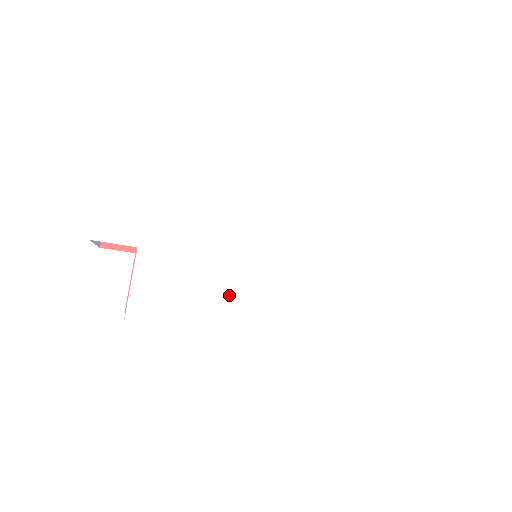
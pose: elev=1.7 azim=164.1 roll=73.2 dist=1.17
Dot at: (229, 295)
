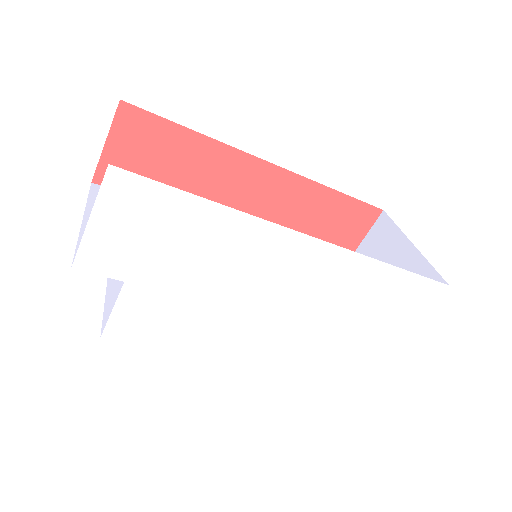
Dot at: (210, 330)
